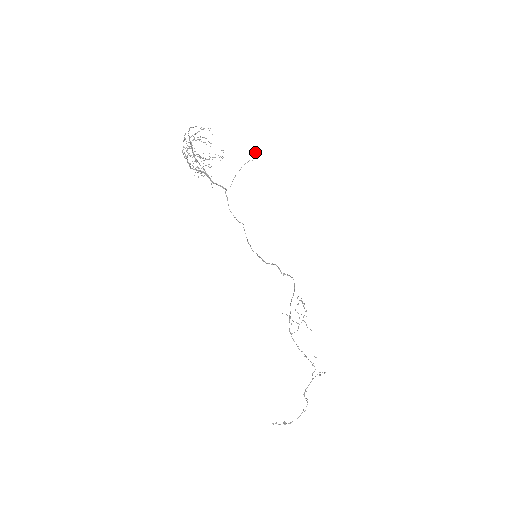
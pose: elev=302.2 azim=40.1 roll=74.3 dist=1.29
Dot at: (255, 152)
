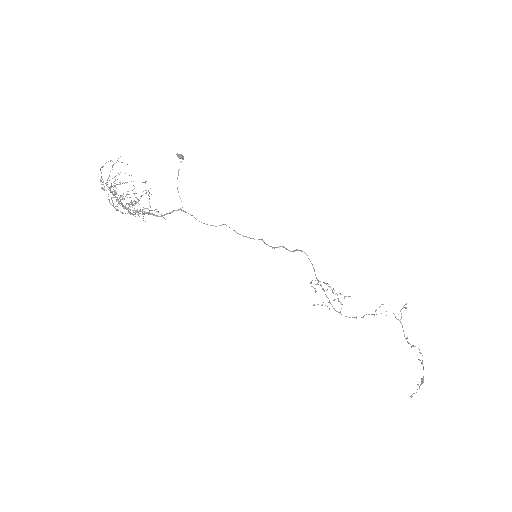
Dot at: occluded
